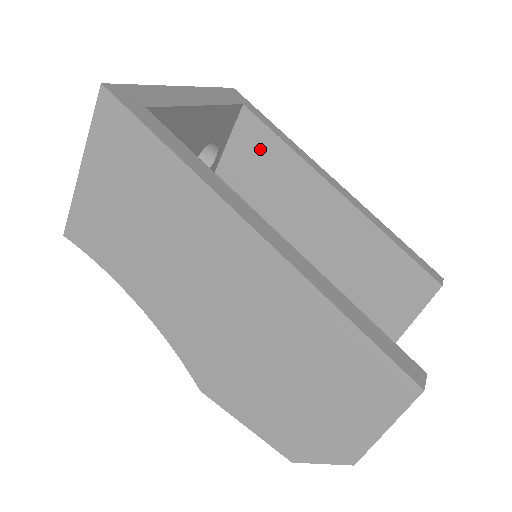
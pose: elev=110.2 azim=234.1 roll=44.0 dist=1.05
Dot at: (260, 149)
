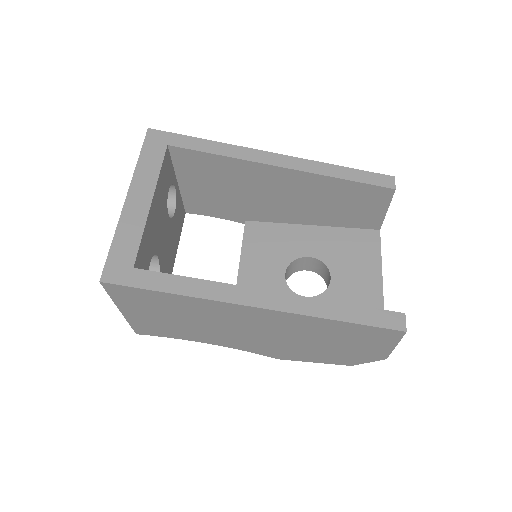
Dot at: (204, 166)
